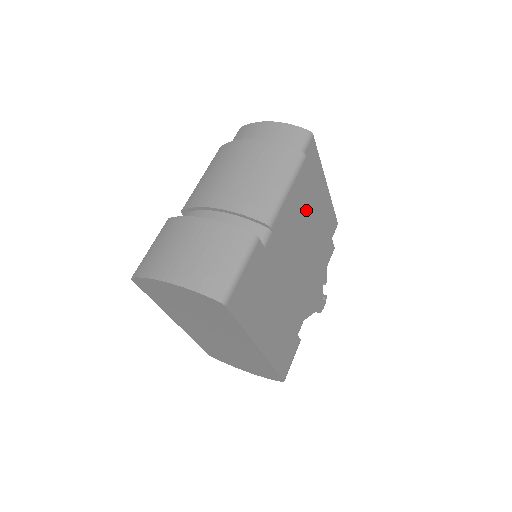
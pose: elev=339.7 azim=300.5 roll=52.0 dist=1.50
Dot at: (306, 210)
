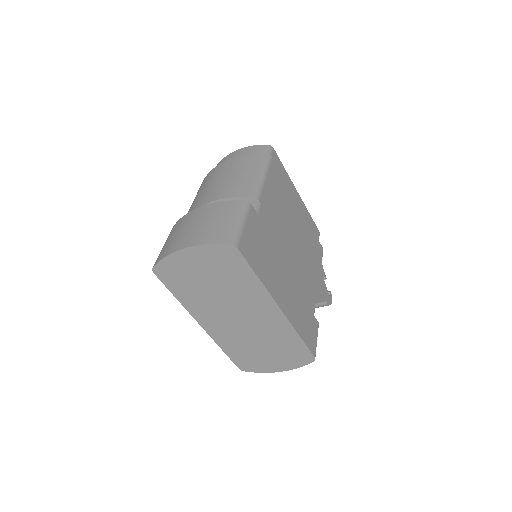
Dot at: (285, 201)
